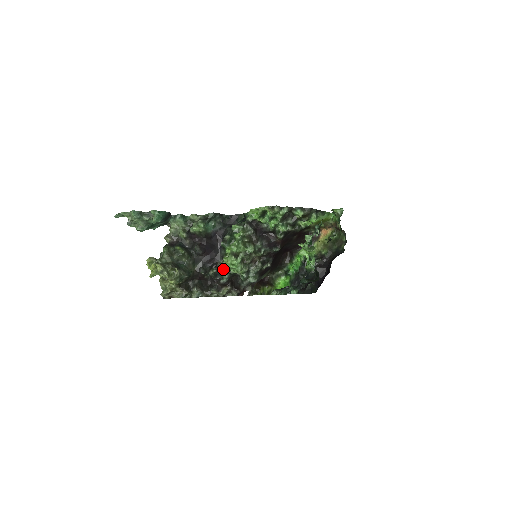
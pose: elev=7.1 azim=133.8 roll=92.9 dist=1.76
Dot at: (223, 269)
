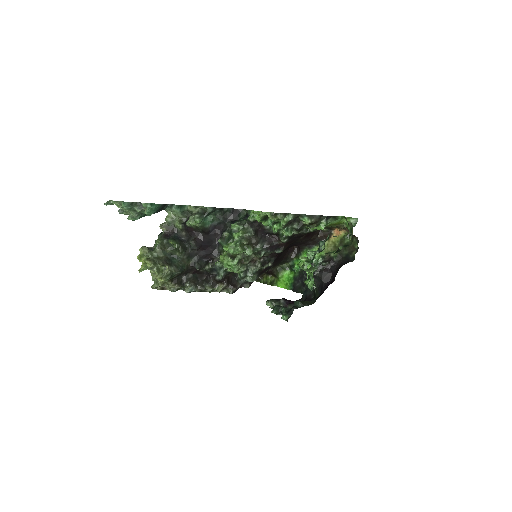
Dot at: (220, 266)
